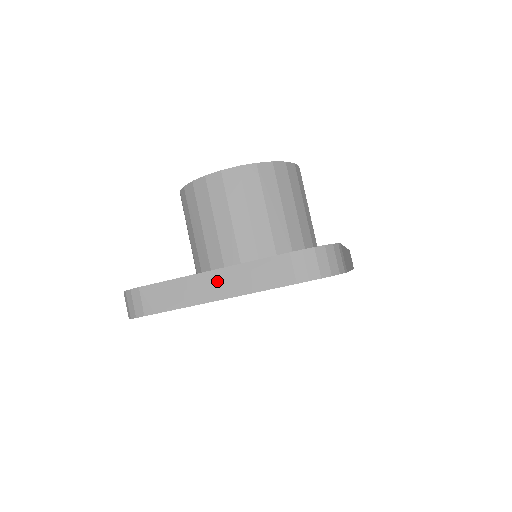
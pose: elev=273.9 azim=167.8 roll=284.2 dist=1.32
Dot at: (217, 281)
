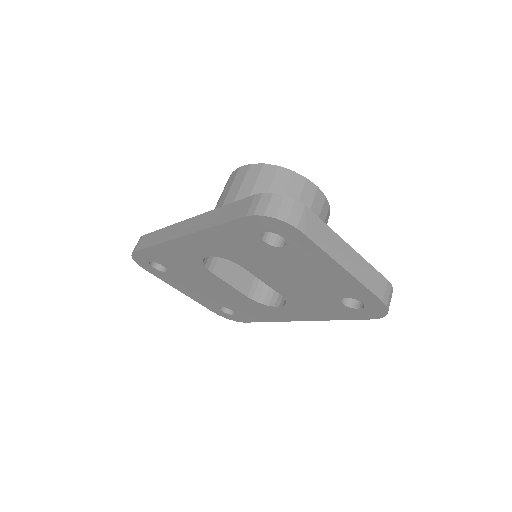
Dot at: (350, 256)
